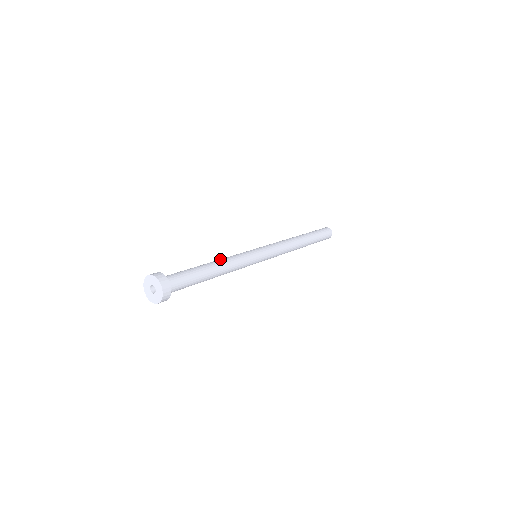
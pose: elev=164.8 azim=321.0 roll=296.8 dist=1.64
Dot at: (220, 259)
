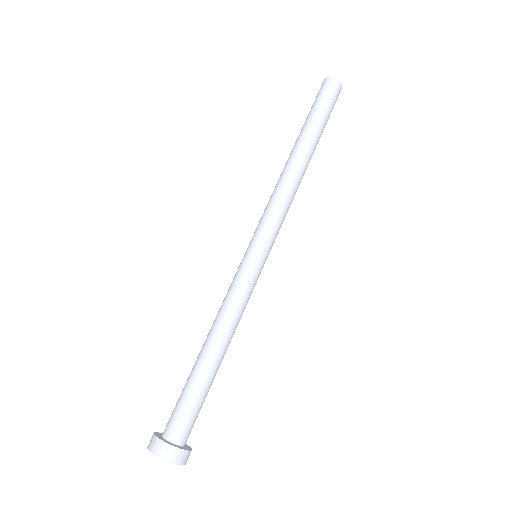
Dot at: (218, 325)
